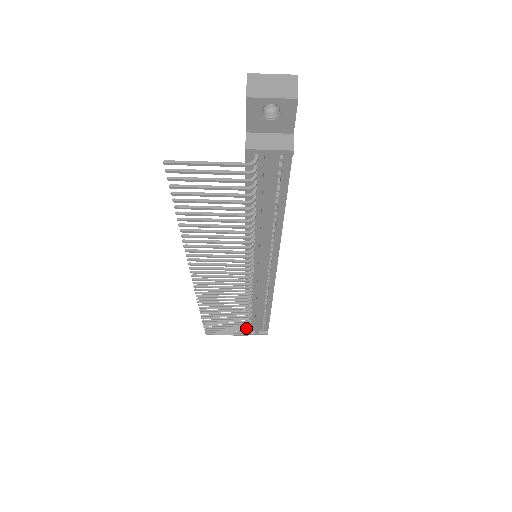
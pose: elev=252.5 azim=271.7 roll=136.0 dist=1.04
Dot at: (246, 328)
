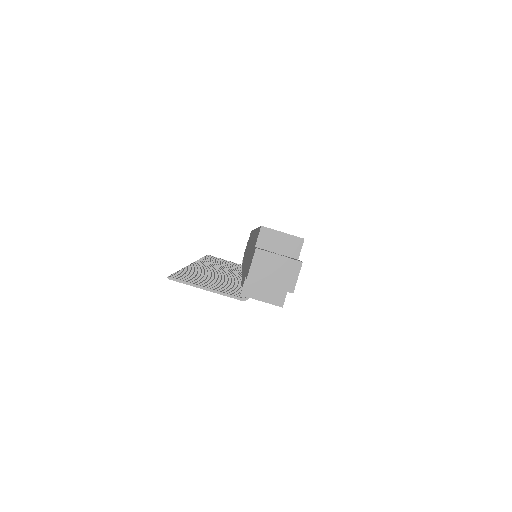
Dot at: occluded
